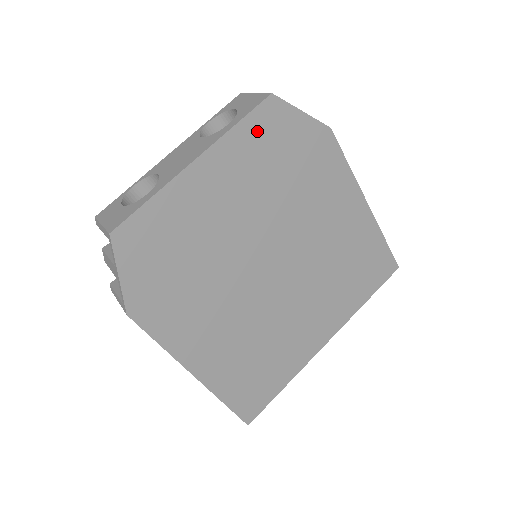
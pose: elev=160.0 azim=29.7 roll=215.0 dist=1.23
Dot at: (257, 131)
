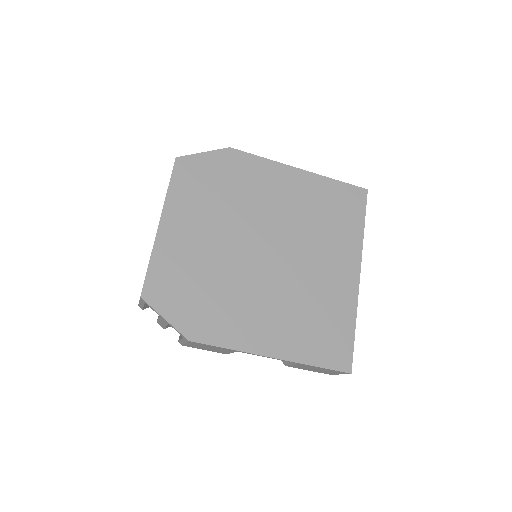
Dot at: (184, 182)
